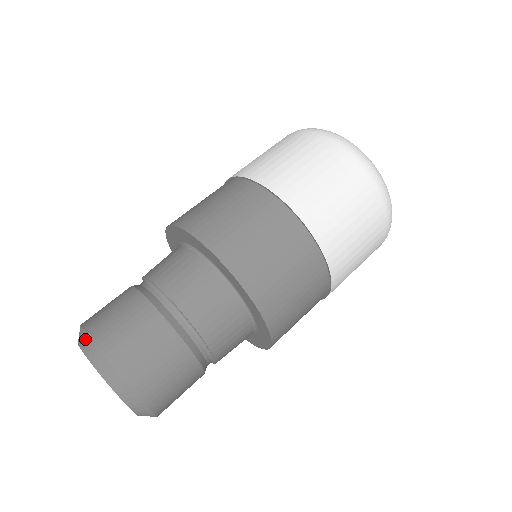
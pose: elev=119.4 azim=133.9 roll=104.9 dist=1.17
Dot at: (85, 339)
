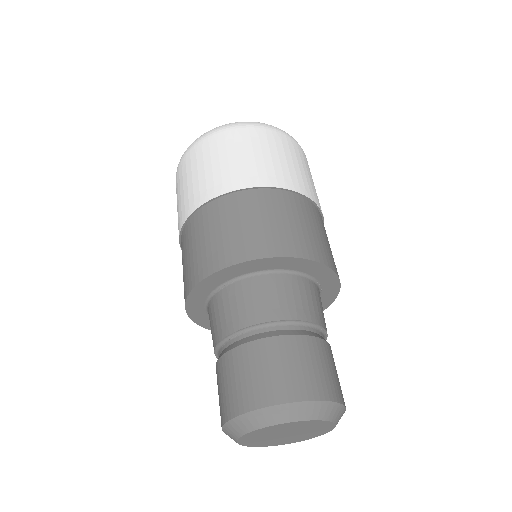
Dot at: (255, 416)
